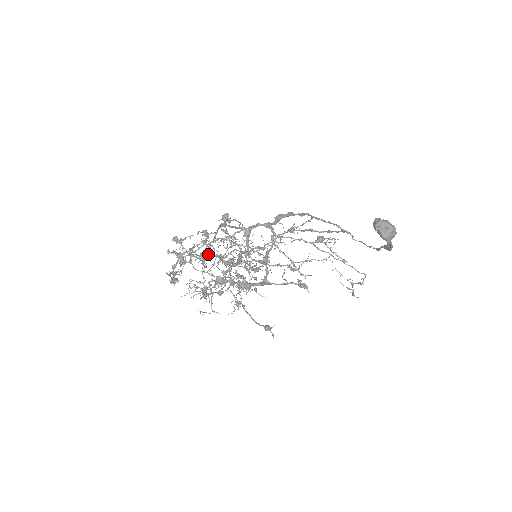
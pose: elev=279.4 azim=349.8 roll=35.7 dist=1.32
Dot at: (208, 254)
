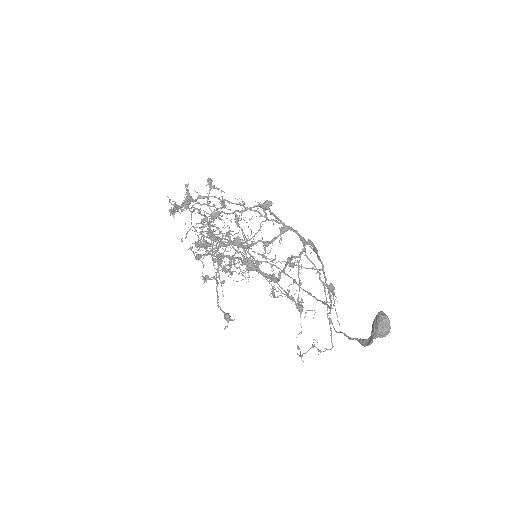
Dot at: occluded
